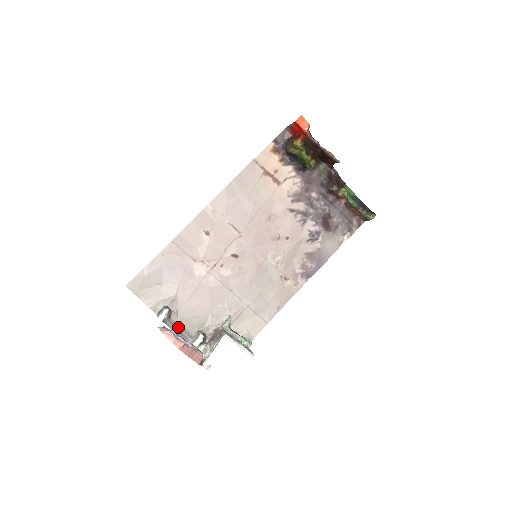
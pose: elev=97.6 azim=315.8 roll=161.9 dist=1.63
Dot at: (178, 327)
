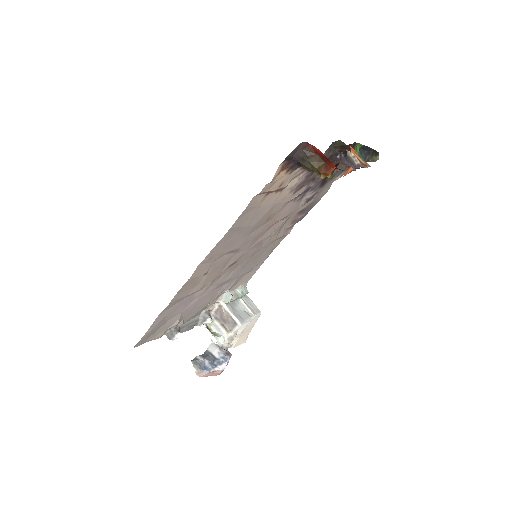
Dot at: (186, 326)
